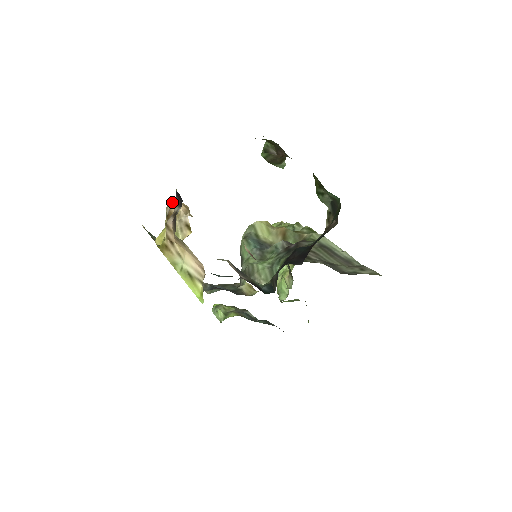
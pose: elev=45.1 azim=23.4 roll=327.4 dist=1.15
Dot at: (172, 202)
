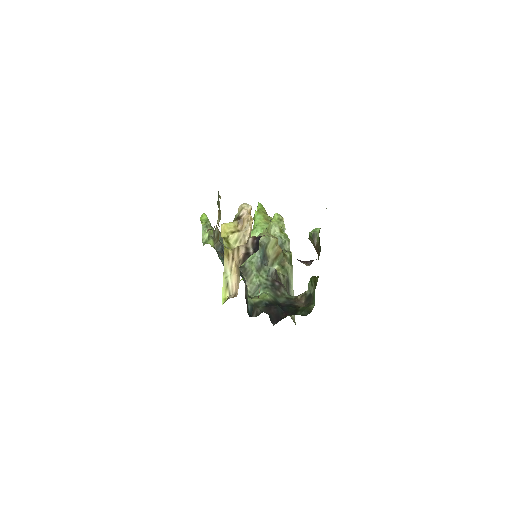
Dot at: (249, 217)
